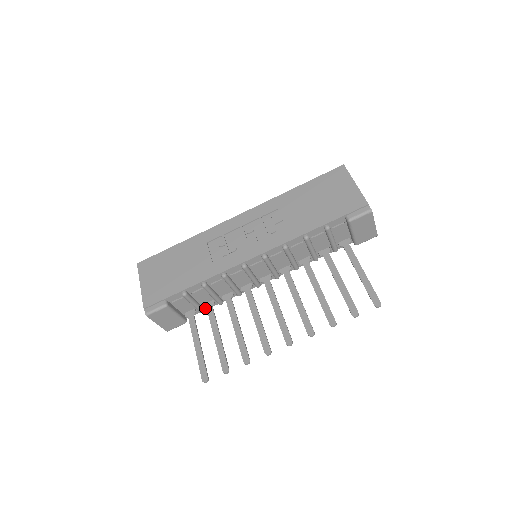
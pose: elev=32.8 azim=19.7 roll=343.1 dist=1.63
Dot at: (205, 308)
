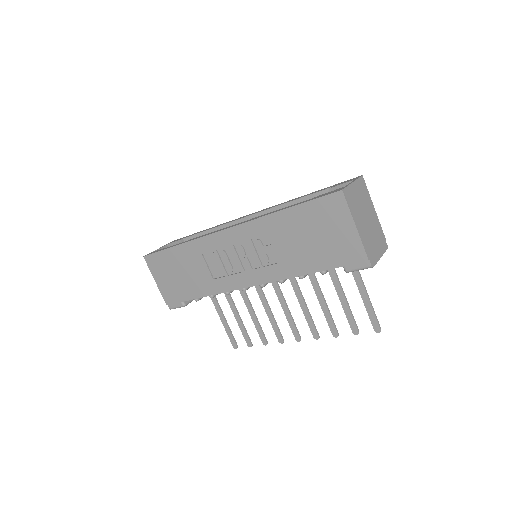
Dot at: occluded
